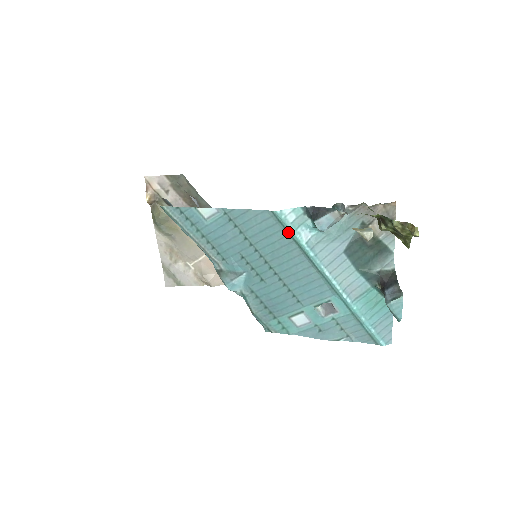
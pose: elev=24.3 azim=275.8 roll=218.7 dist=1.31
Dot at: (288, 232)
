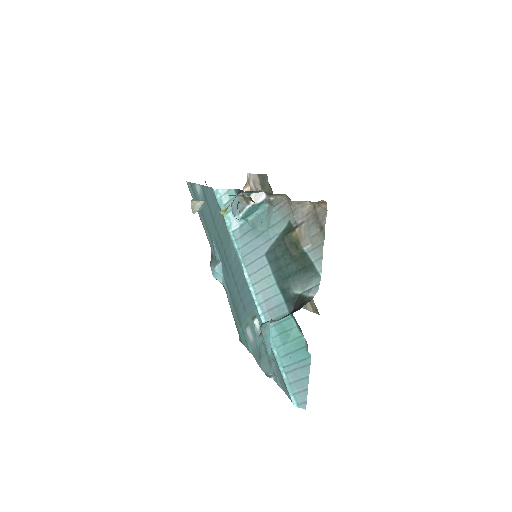
Dot at: occluded
